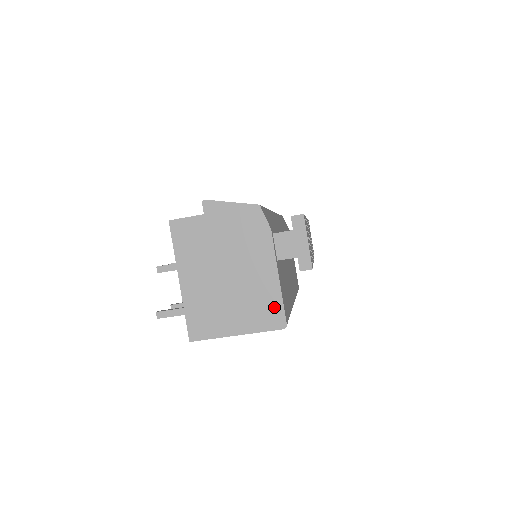
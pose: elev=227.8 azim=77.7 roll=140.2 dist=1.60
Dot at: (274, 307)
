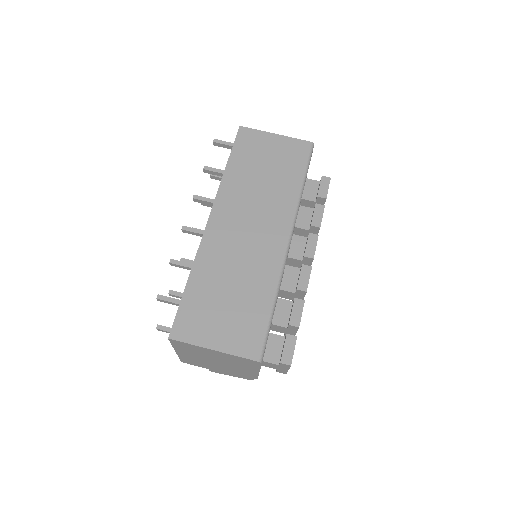
Dot at: occluded
